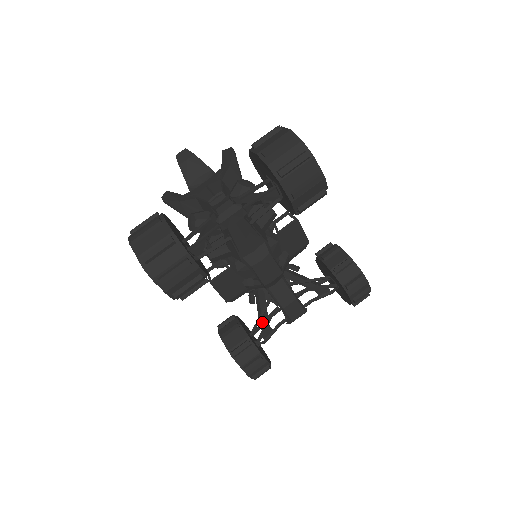
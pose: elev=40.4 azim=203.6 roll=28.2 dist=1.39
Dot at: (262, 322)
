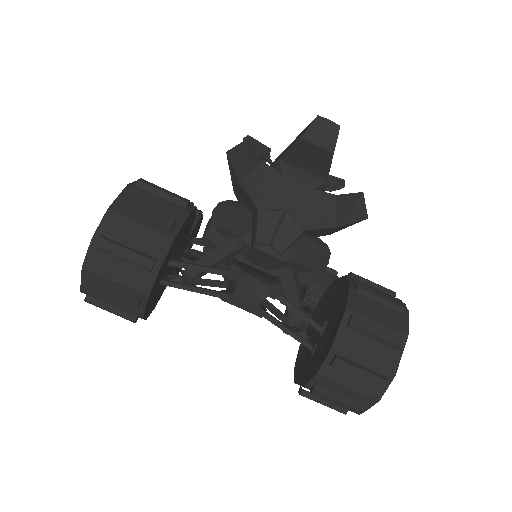
Dot at: (210, 250)
